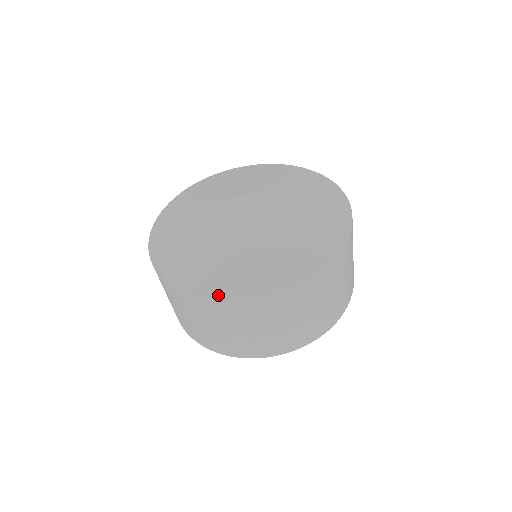
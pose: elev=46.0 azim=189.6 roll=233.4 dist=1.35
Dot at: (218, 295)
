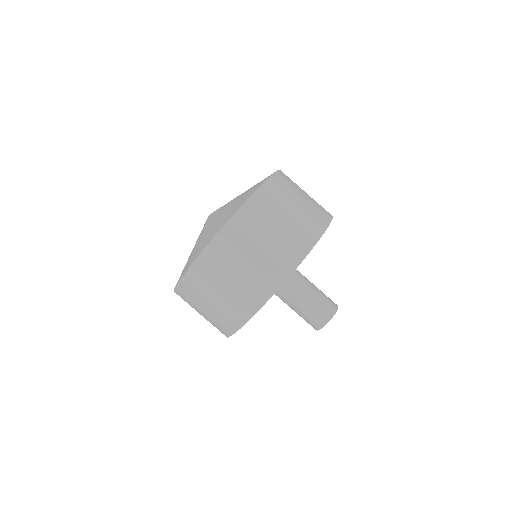
Dot at: (193, 261)
